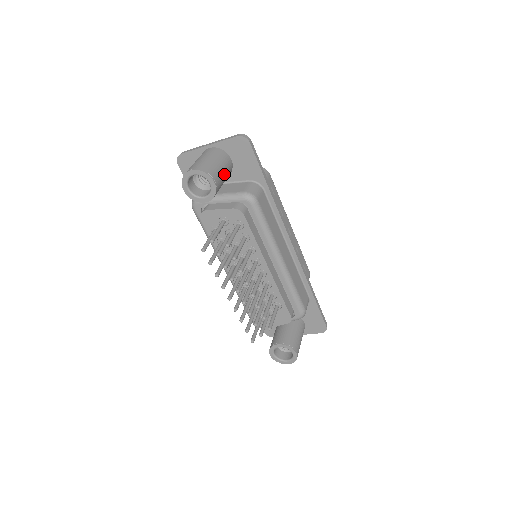
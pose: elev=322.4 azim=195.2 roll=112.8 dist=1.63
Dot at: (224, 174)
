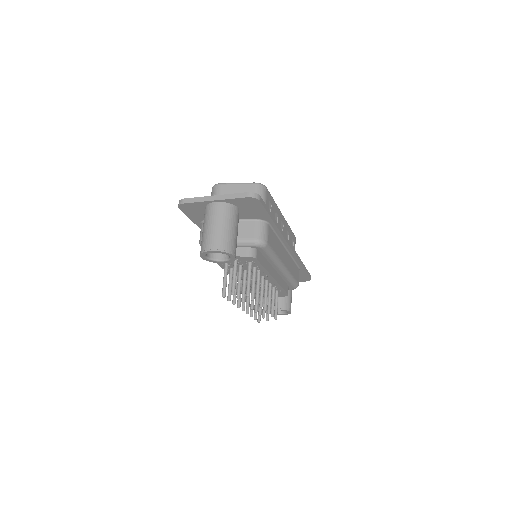
Dot at: (237, 233)
